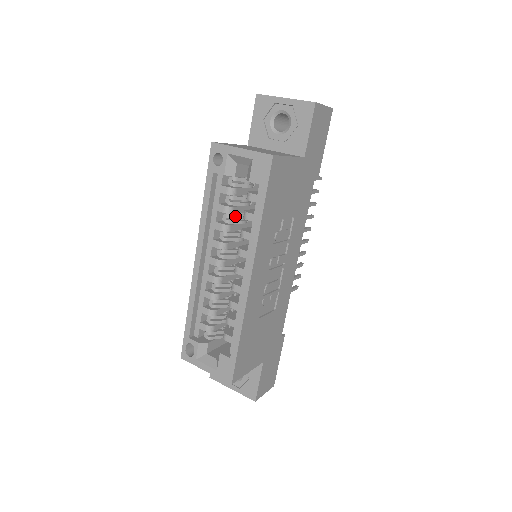
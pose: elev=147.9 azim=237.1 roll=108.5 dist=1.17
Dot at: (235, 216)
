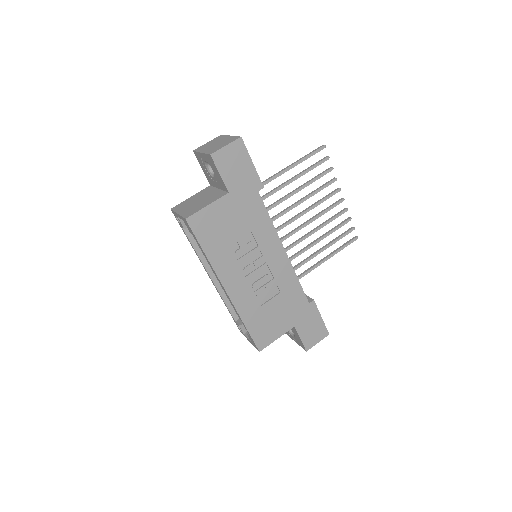
Dot at: occluded
